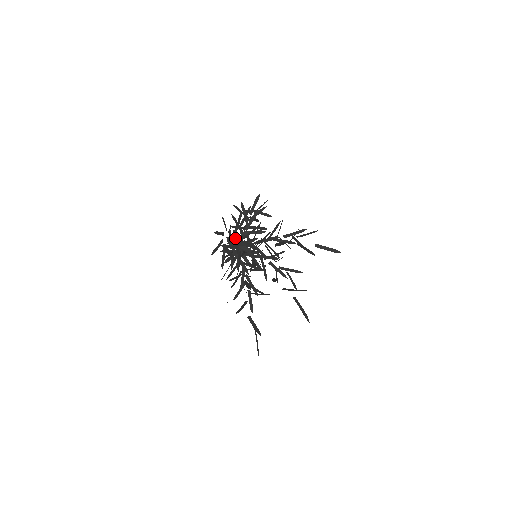
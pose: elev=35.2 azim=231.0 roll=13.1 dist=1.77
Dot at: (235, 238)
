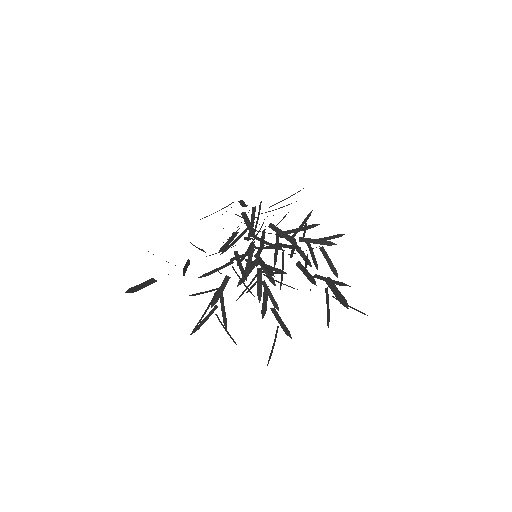
Dot at: (254, 213)
